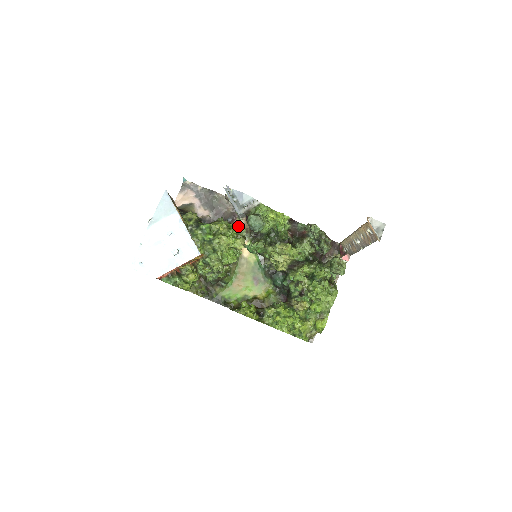
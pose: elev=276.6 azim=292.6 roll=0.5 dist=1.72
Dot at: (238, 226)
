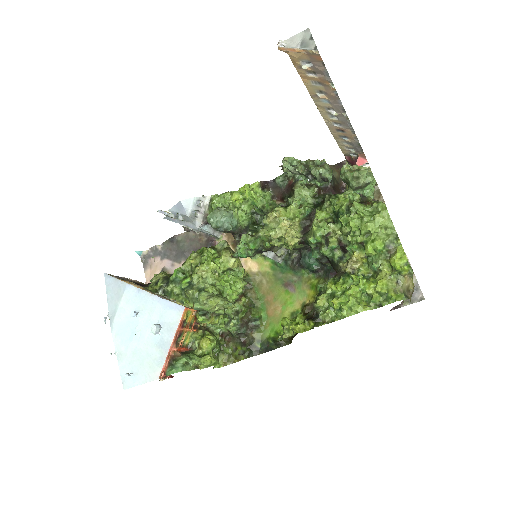
Dot at: occluded
